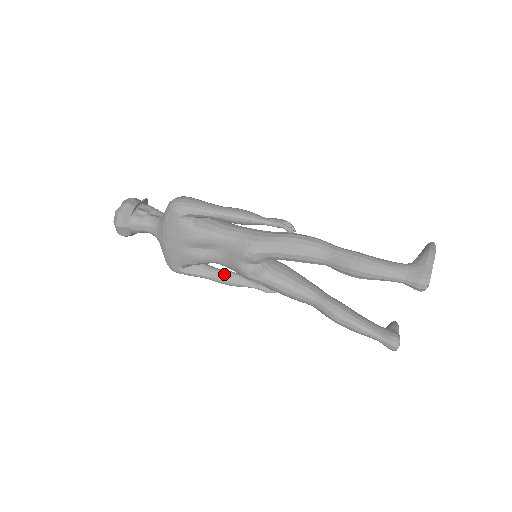
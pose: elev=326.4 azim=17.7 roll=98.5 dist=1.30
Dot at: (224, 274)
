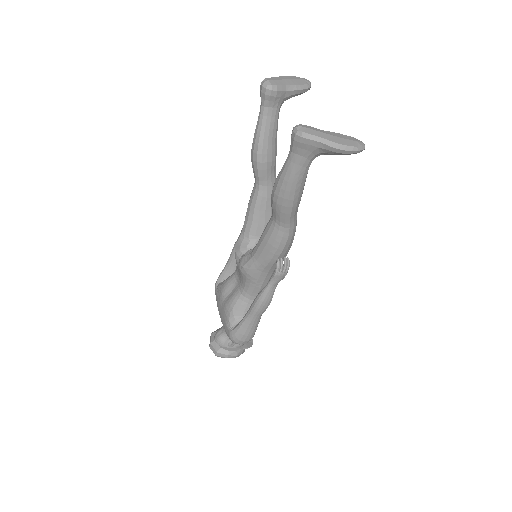
Dot at: occluded
